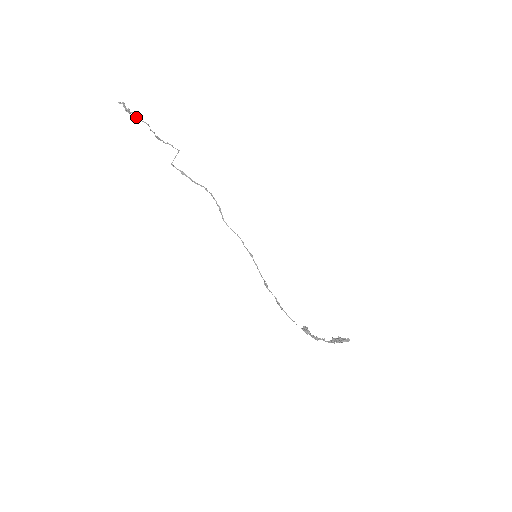
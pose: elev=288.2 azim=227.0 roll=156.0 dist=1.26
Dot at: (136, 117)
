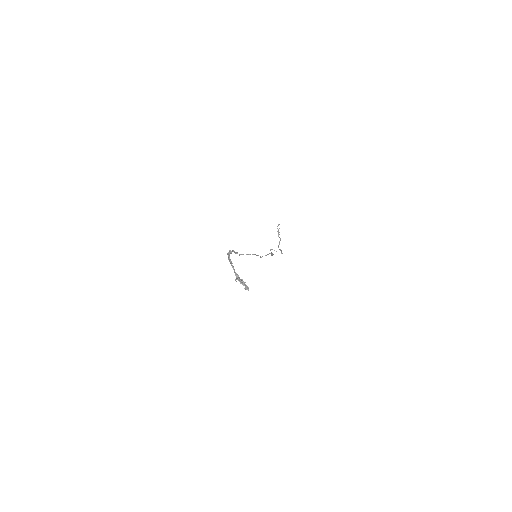
Dot at: occluded
